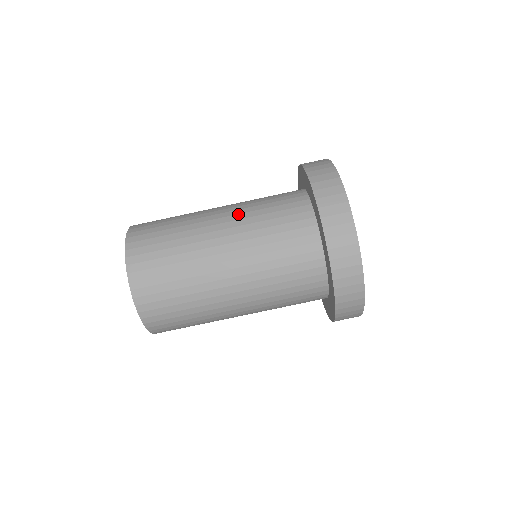
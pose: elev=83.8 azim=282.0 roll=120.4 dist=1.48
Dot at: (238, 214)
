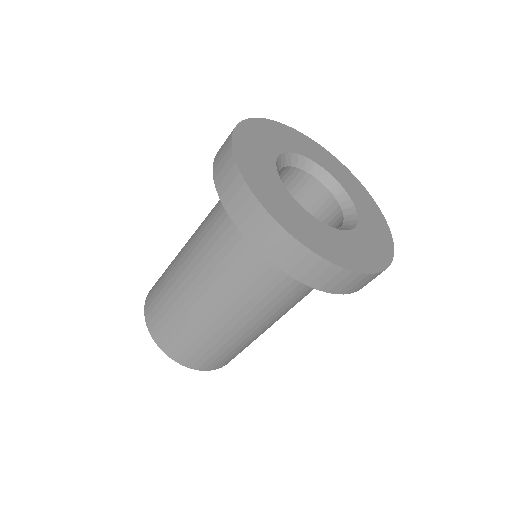
Dot at: (197, 245)
